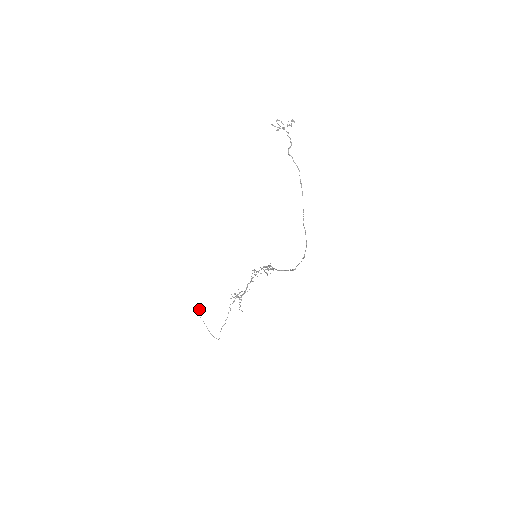
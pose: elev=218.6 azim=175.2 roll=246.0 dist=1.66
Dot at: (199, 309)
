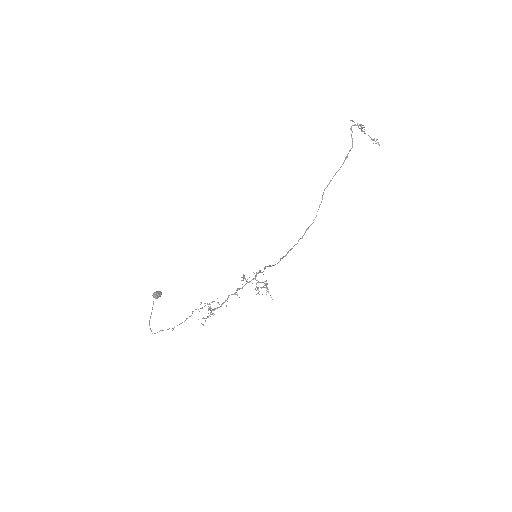
Dot at: (159, 293)
